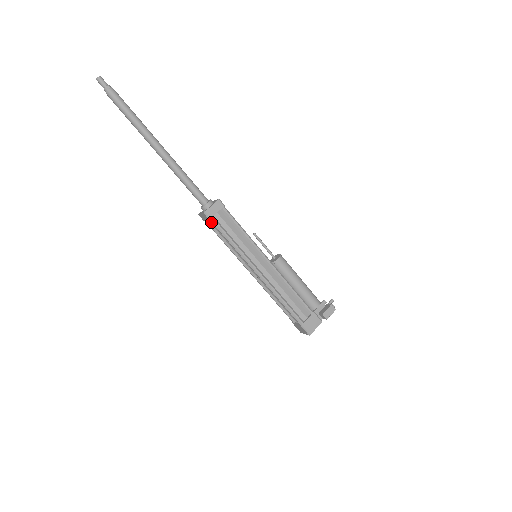
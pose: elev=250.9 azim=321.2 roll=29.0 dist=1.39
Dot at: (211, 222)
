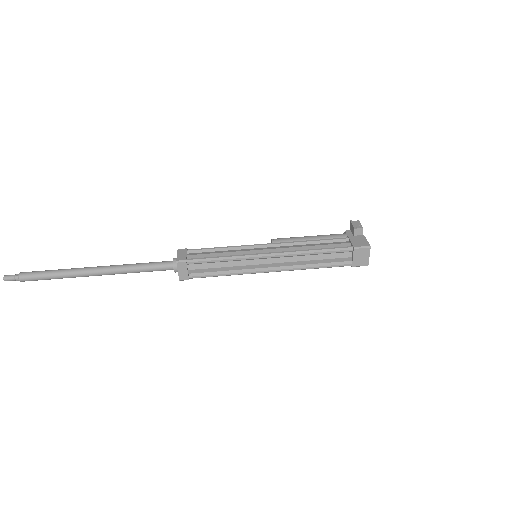
Dot at: (192, 267)
